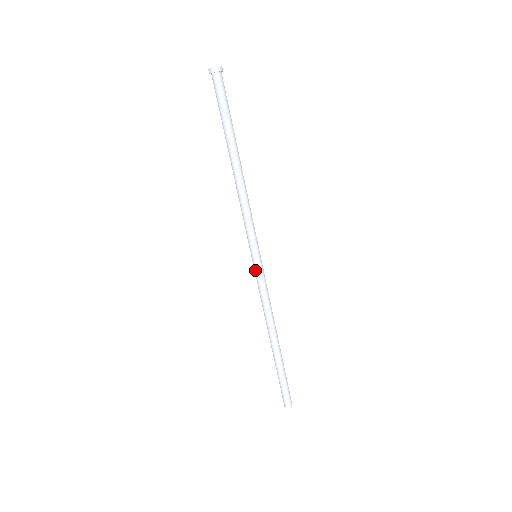
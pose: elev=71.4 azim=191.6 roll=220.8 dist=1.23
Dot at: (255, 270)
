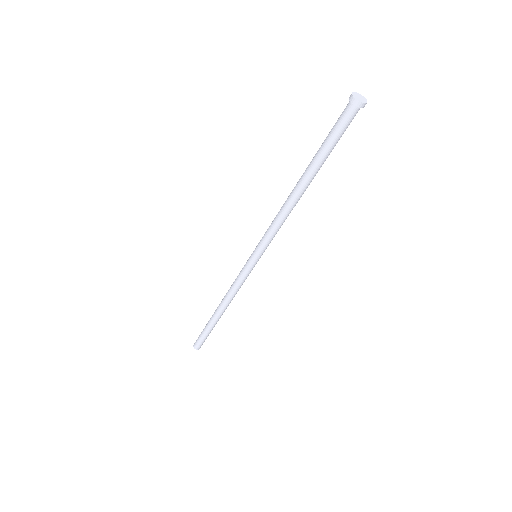
Dot at: (248, 267)
